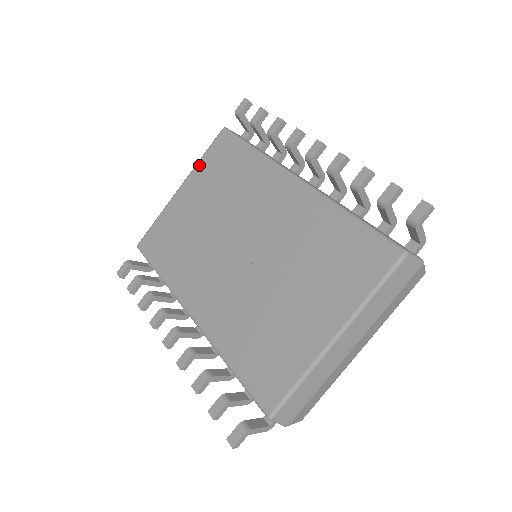
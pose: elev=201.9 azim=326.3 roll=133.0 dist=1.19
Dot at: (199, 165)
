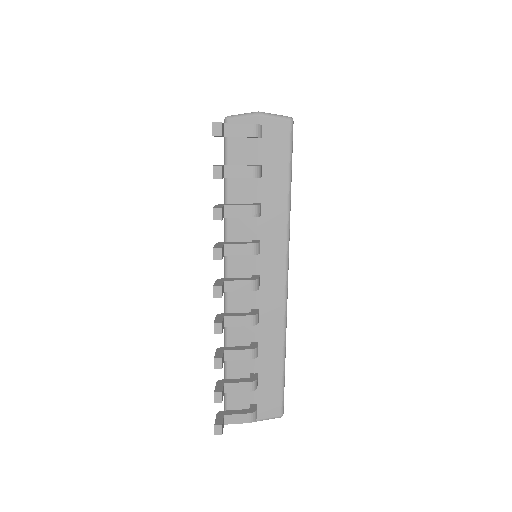
Dot at: occluded
